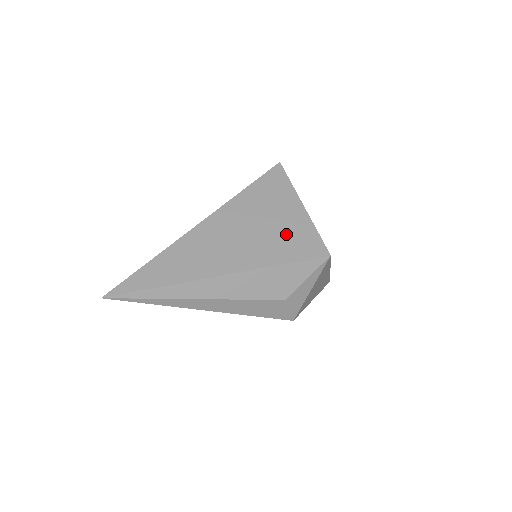
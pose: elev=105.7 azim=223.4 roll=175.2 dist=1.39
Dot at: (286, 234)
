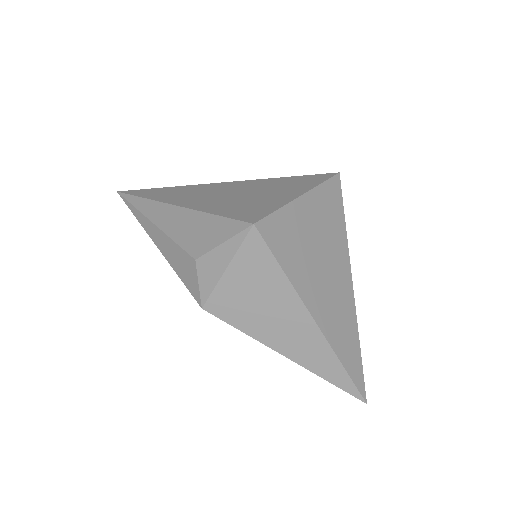
Dot at: (252, 203)
